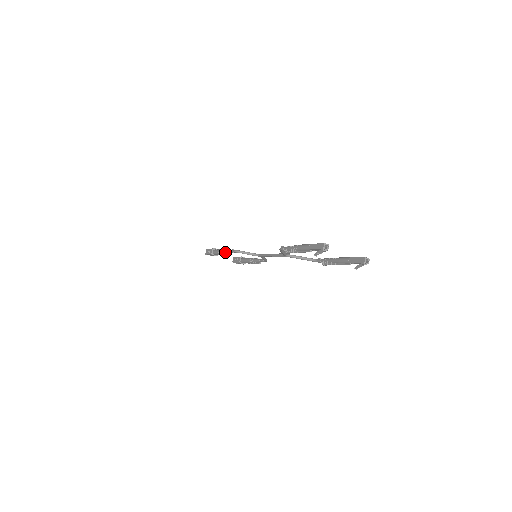
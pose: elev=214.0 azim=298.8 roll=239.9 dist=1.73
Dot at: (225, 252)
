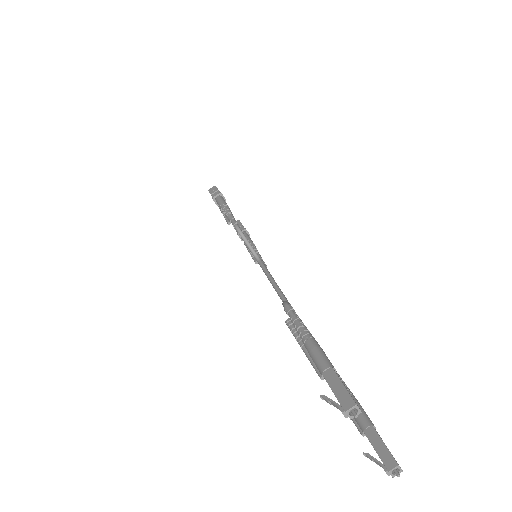
Dot at: (226, 214)
